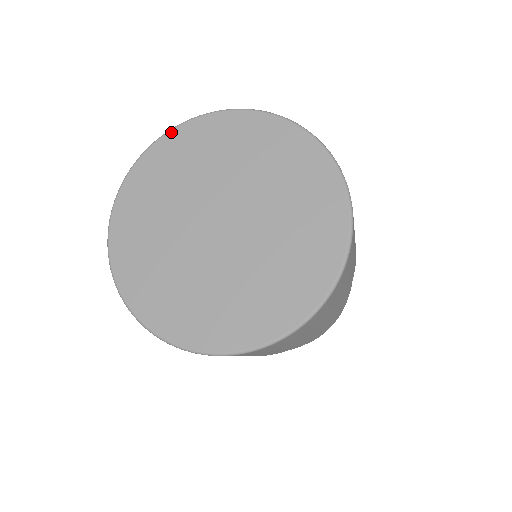
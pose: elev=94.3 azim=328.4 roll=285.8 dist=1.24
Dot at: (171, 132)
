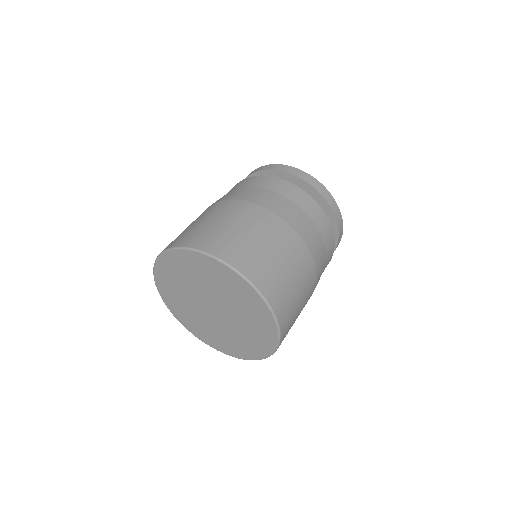
Dot at: (160, 258)
